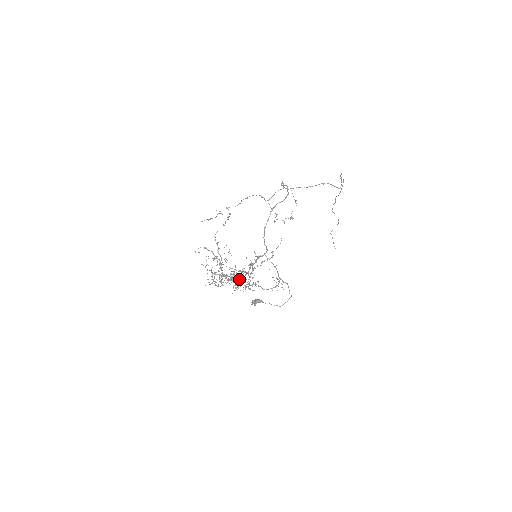
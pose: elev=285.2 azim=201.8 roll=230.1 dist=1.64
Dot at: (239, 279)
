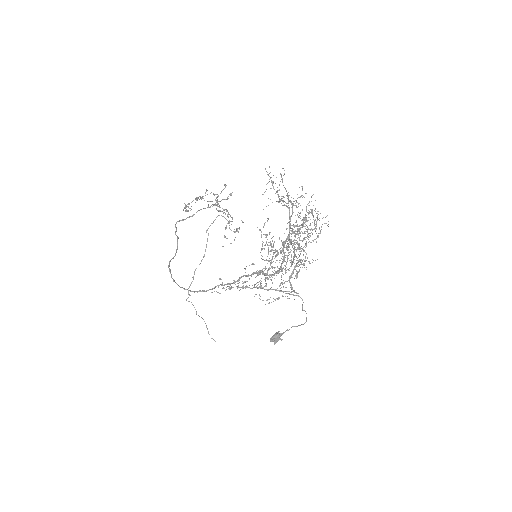
Dot at: occluded
